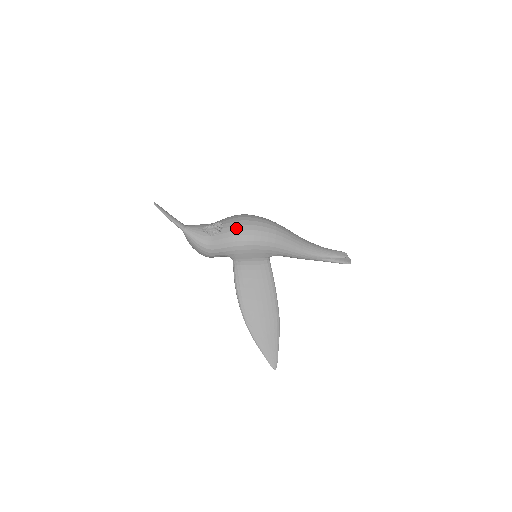
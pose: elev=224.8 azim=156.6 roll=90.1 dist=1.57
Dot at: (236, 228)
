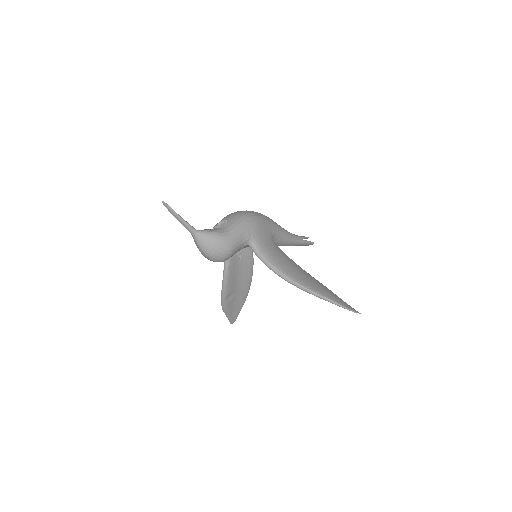
Dot at: (238, 213)
